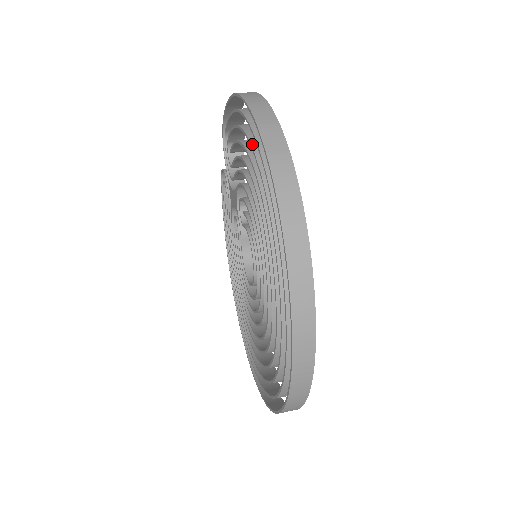
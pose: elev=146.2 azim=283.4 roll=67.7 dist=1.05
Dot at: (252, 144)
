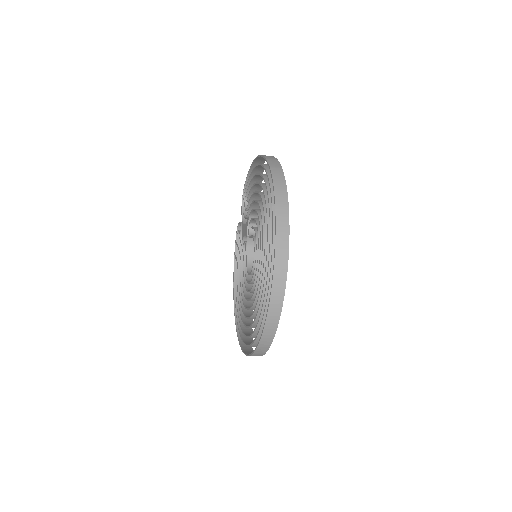
Dot at: (262, 174)
